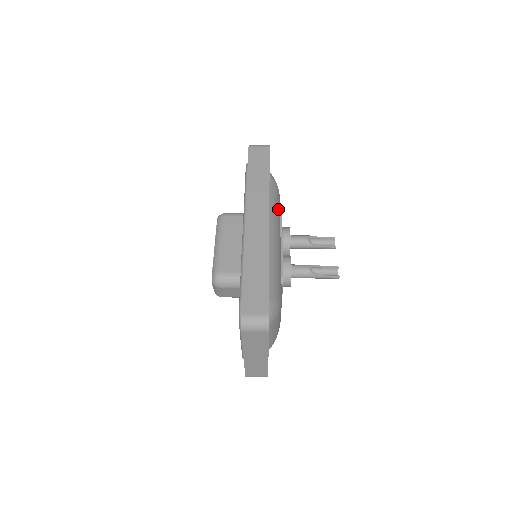
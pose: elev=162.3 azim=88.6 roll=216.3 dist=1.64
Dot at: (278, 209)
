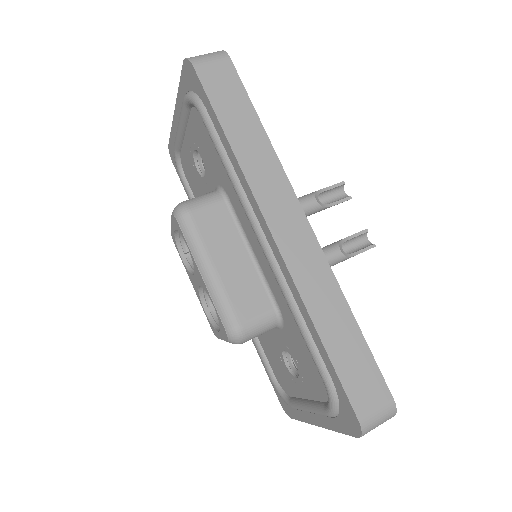
Dot at: occluded
